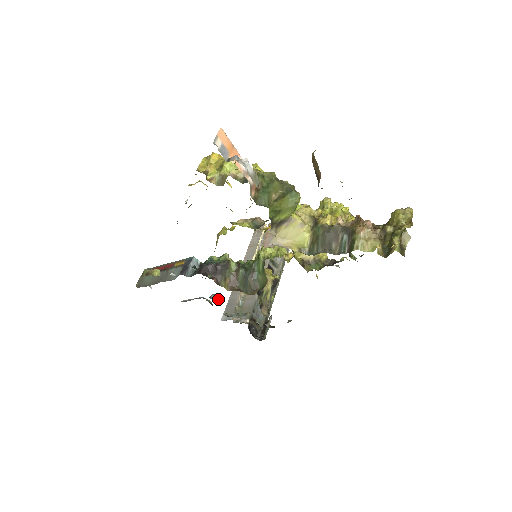
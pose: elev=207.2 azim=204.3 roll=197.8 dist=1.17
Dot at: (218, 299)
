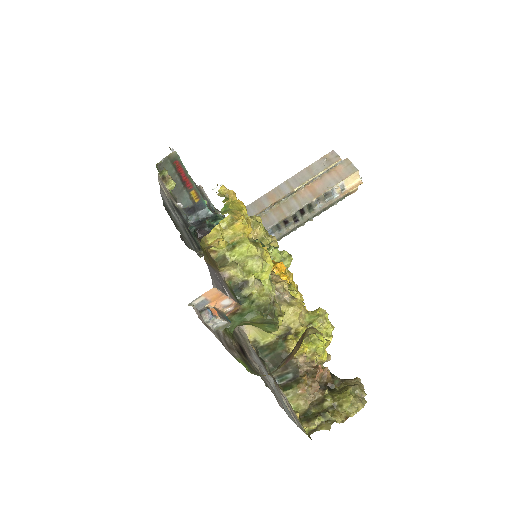
Dot at: occluded
